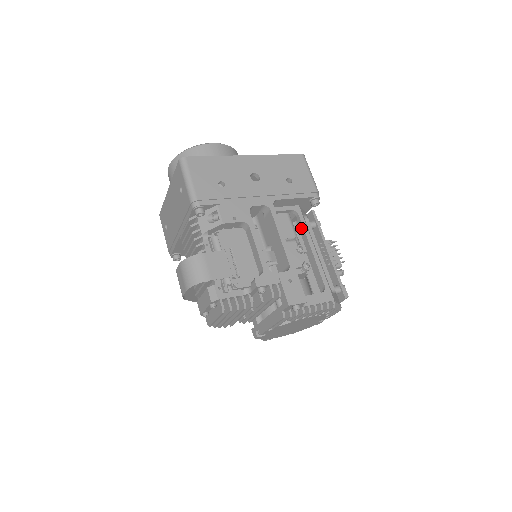
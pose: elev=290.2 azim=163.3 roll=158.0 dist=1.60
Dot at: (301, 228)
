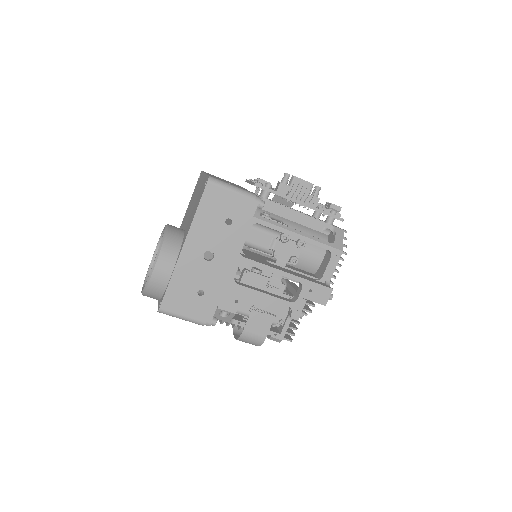
Dot at: occluded
